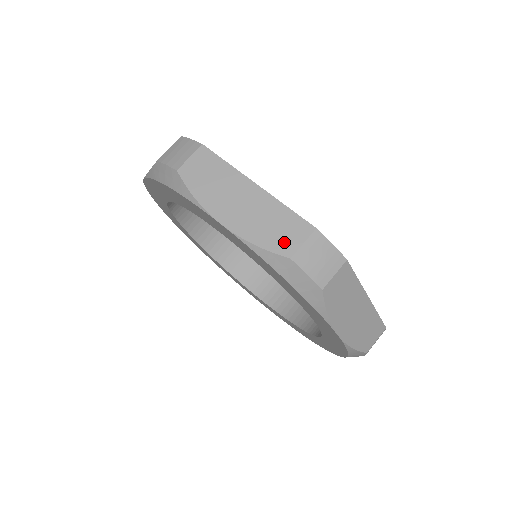
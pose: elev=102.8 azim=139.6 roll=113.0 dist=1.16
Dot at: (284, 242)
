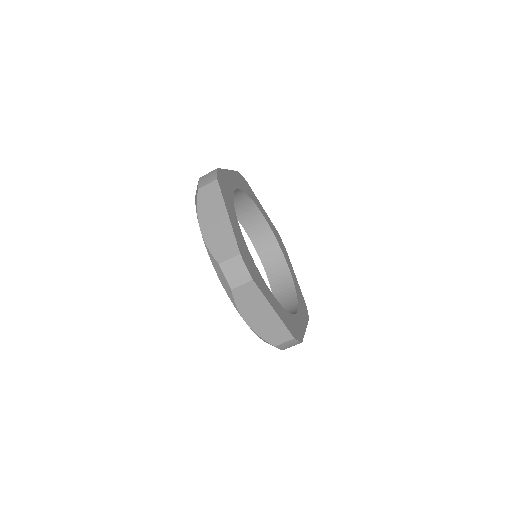
Dot at: (275, 340)
